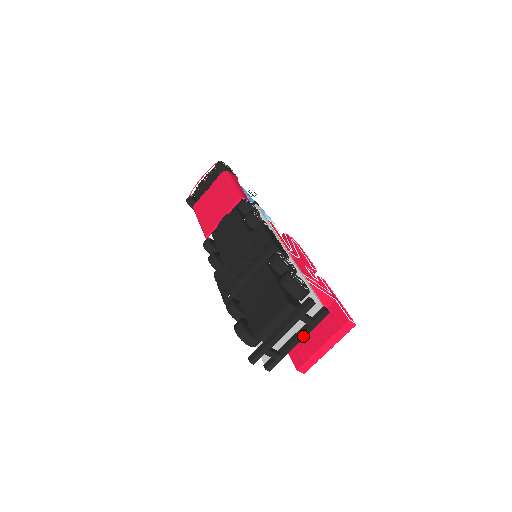
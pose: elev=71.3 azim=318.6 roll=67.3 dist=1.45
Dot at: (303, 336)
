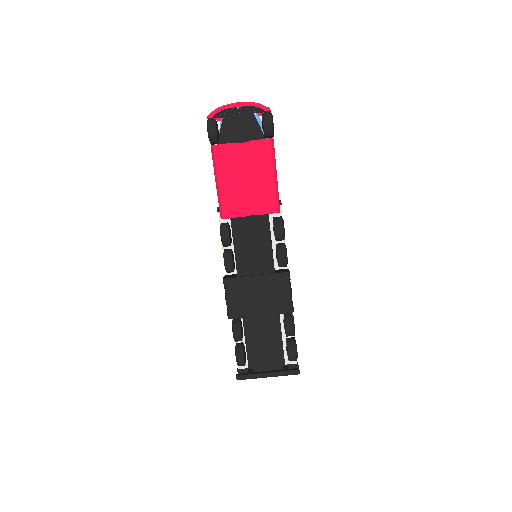
Dot at: (274, 369)
